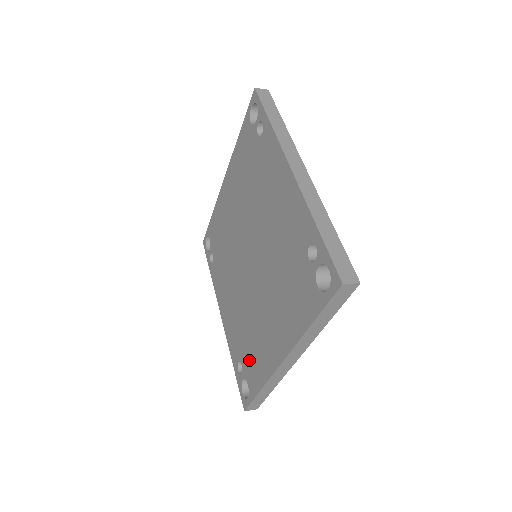
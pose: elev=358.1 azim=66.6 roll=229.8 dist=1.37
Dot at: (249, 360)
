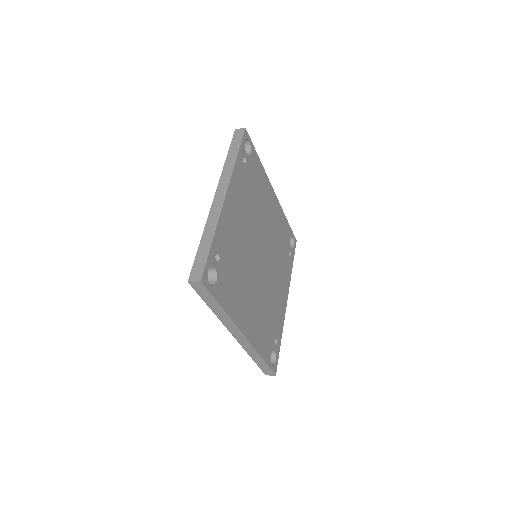
Dot at: occluded
